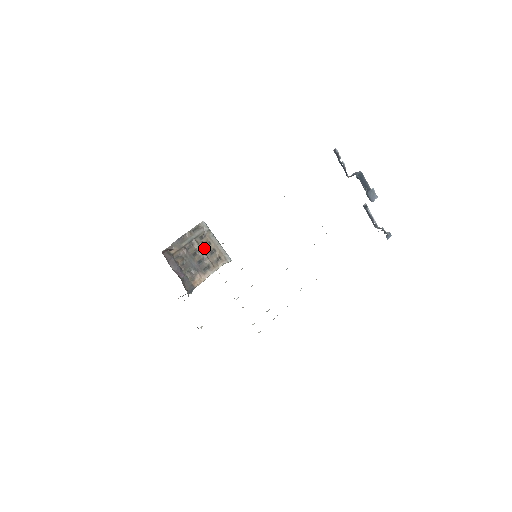
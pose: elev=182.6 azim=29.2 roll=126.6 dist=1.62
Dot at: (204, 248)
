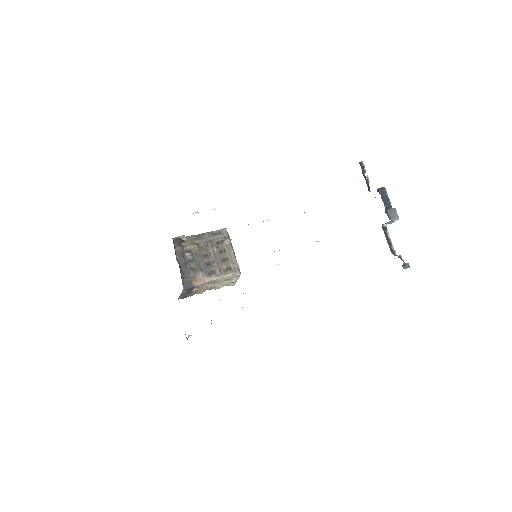
Dot at: (217, 253)
